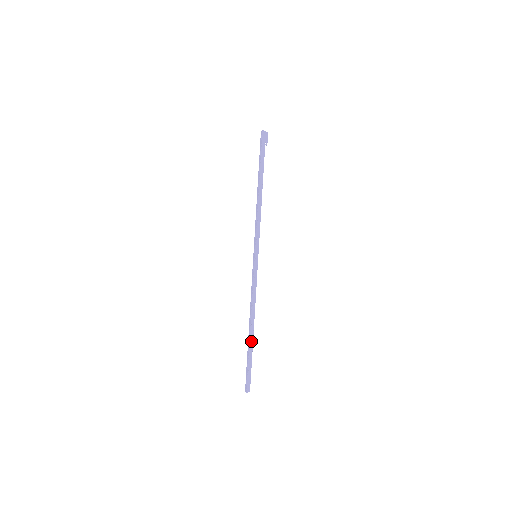
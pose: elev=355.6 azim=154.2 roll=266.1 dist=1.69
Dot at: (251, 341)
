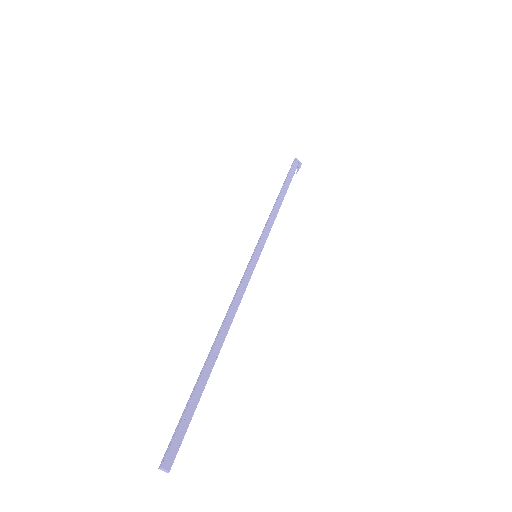
Dot at: (209, 365)
